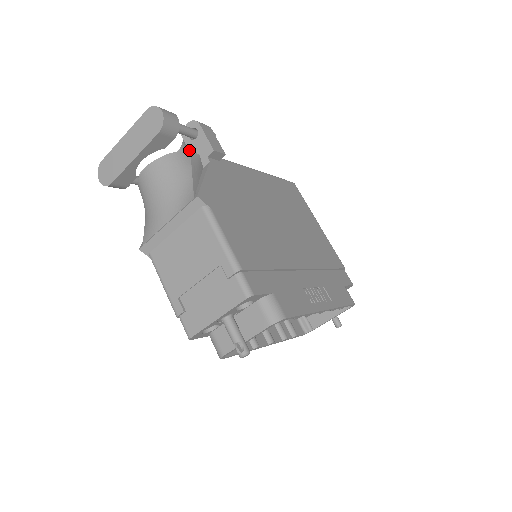
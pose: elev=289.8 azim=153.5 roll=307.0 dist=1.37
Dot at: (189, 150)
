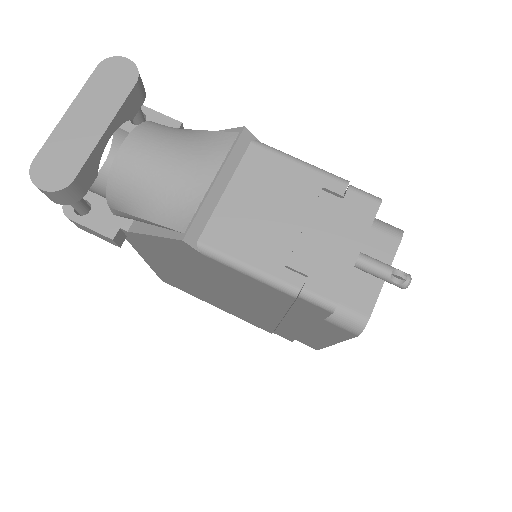
Dot at: occluded
